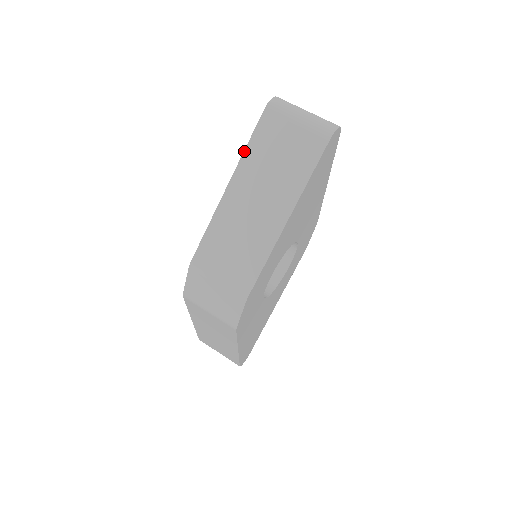
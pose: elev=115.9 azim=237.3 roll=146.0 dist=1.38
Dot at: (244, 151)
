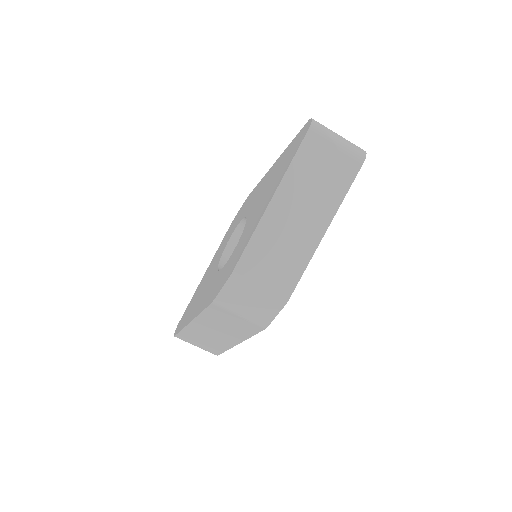
Dot at: (288, 168)
